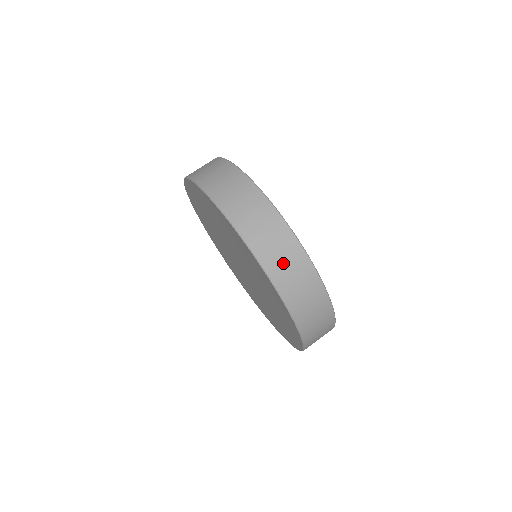
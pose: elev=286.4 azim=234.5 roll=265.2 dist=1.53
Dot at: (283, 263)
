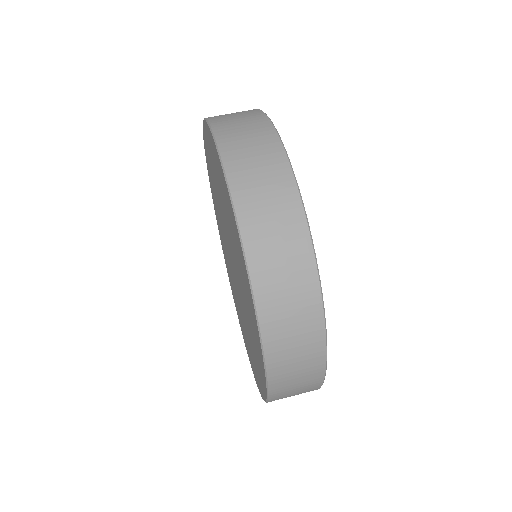
Dot at: (291, 348)
